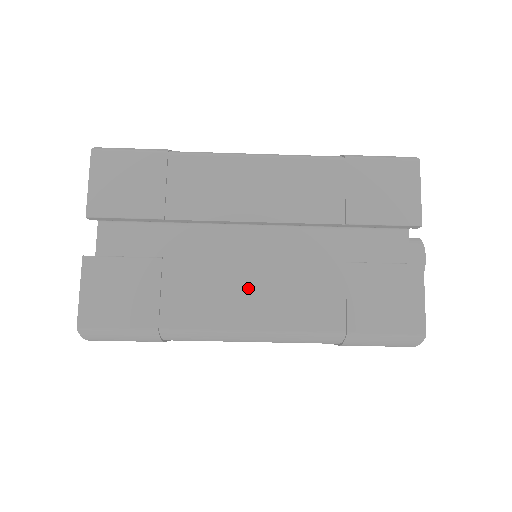
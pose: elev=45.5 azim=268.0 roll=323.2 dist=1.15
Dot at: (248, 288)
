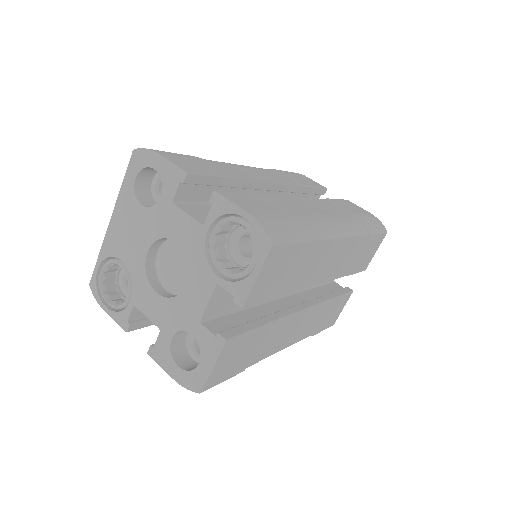
Dot at: (293, 327)
